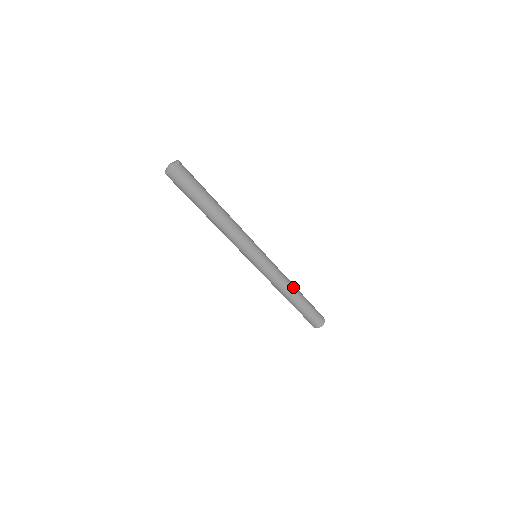
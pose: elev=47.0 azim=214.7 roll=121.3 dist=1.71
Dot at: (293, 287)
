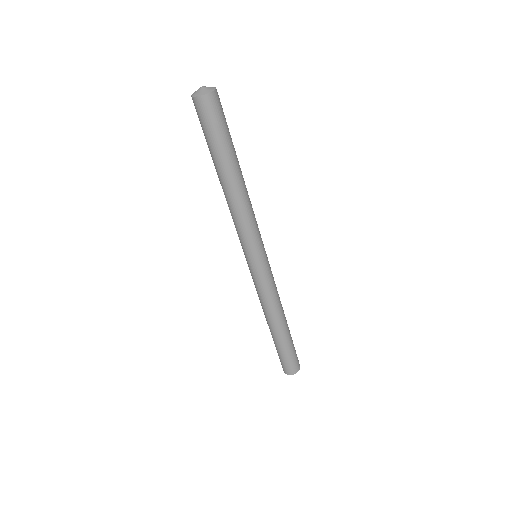
Dot at: (279, 317)
